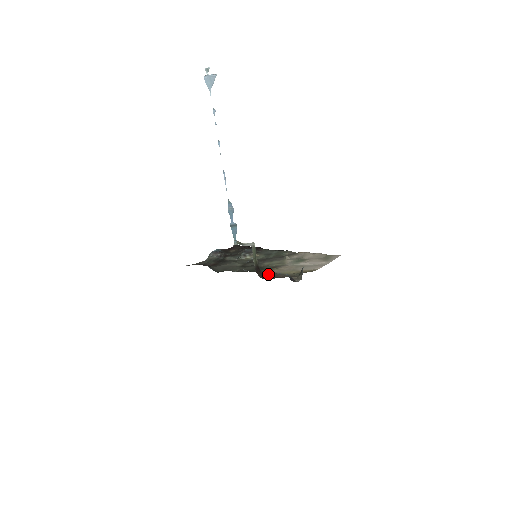
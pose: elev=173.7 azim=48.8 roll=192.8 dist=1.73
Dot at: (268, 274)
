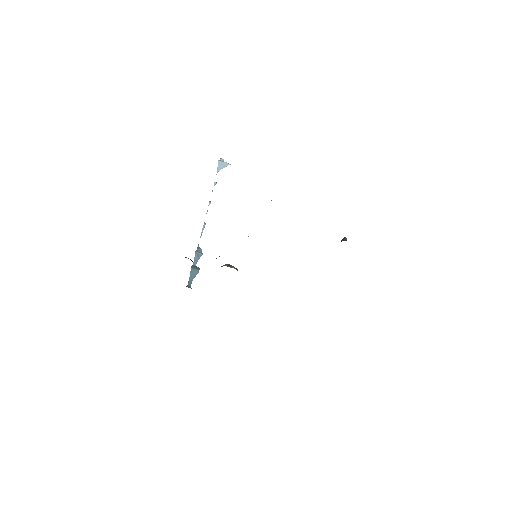
Dot at: occluded
